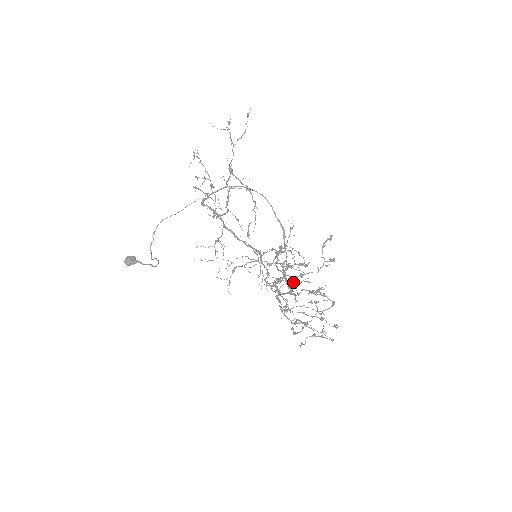
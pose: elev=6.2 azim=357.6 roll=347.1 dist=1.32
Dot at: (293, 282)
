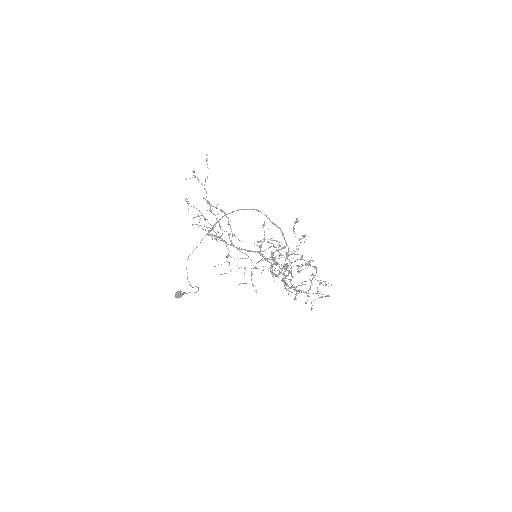
Dot at: occluded
